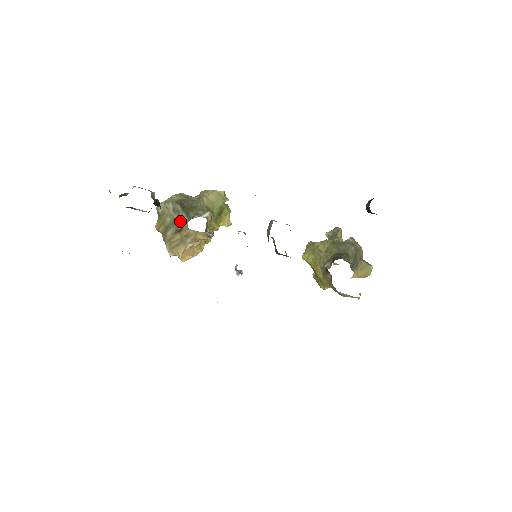
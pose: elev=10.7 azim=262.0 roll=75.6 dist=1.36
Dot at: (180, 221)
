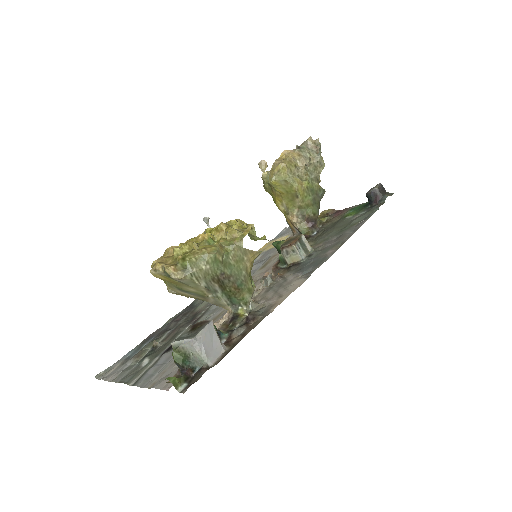
Dot at: (216, 302)
